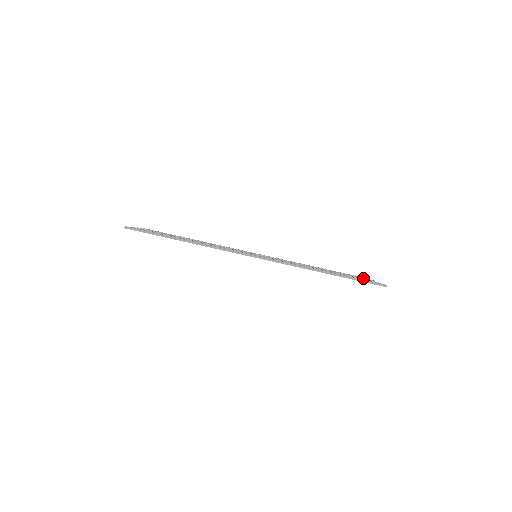
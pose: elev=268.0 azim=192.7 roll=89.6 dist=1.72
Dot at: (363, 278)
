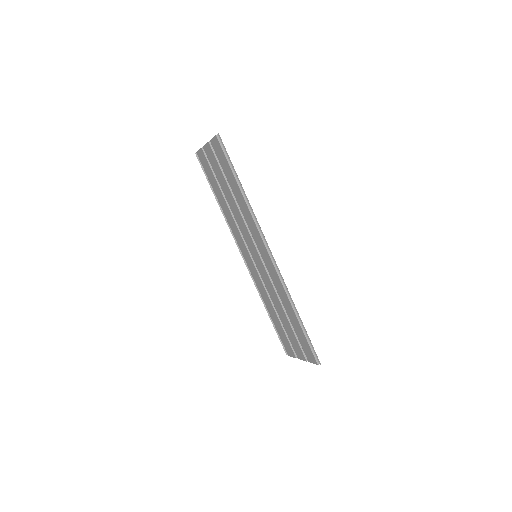
Dot at: occluded
